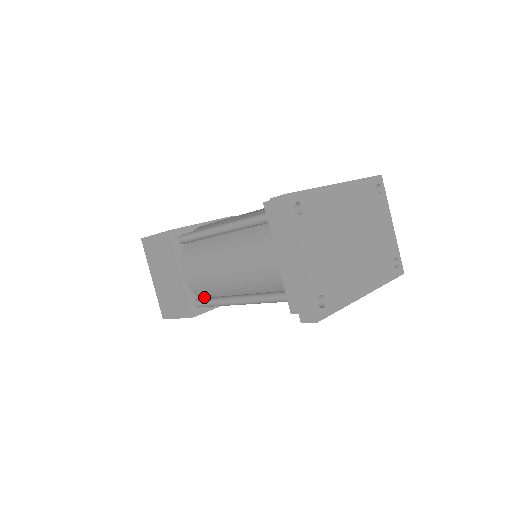
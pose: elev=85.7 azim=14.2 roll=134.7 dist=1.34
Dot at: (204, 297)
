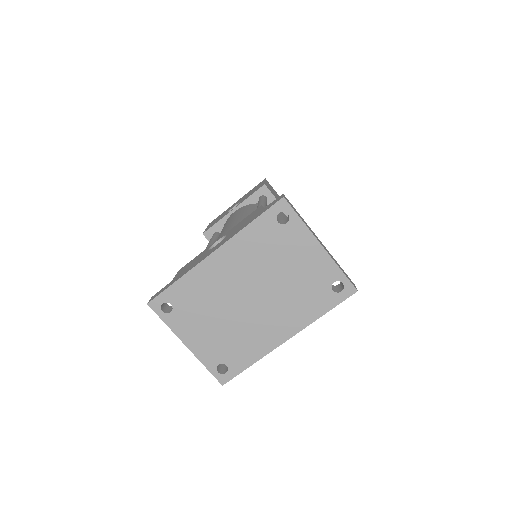
Dot at: occluded
